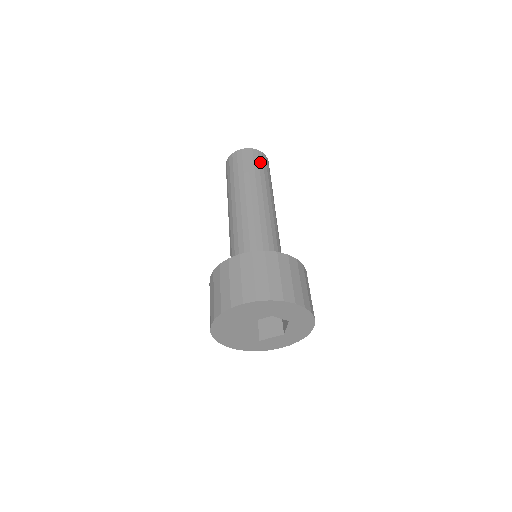
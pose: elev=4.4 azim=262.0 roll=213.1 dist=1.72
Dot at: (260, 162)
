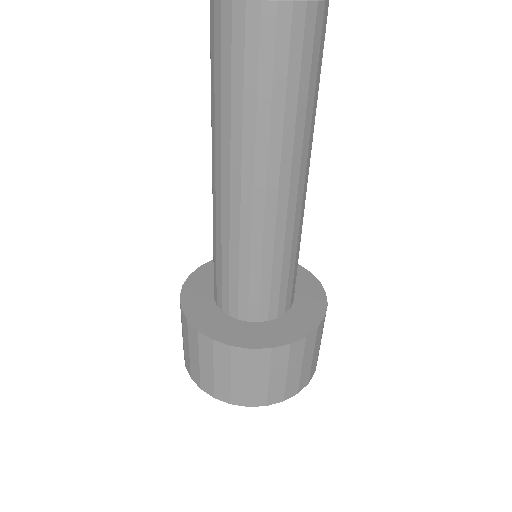
Dot at: (320, 54)
